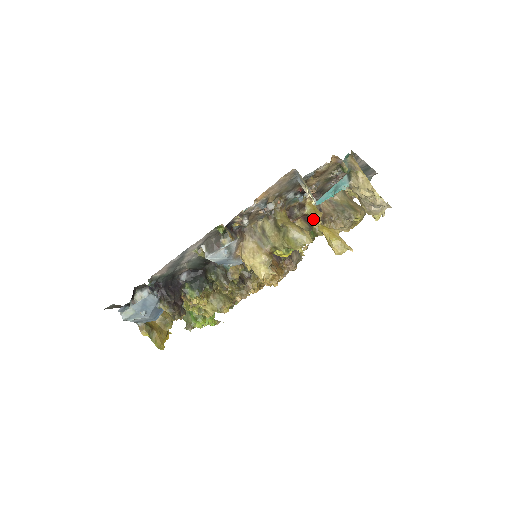
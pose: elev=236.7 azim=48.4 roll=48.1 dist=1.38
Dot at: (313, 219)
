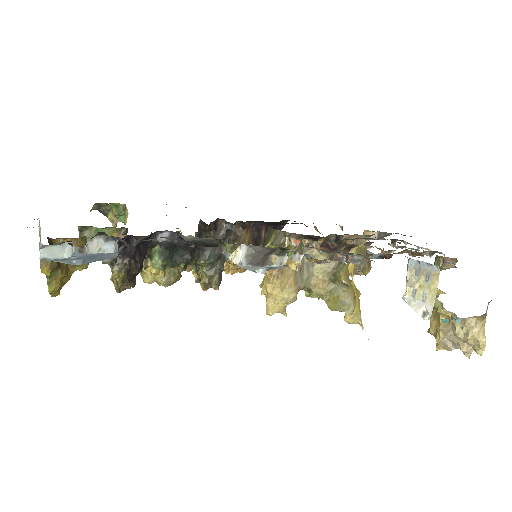
Dot at: (352, 270)
